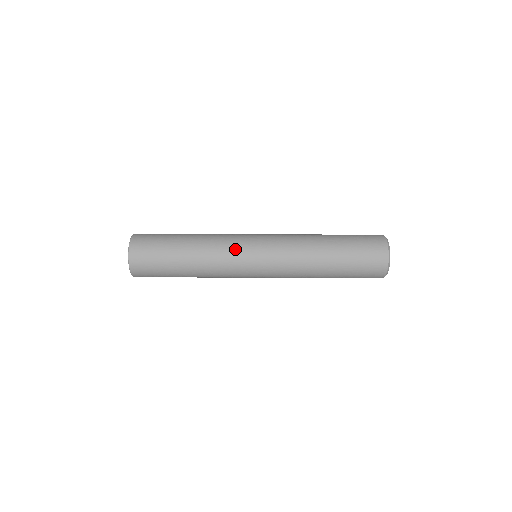
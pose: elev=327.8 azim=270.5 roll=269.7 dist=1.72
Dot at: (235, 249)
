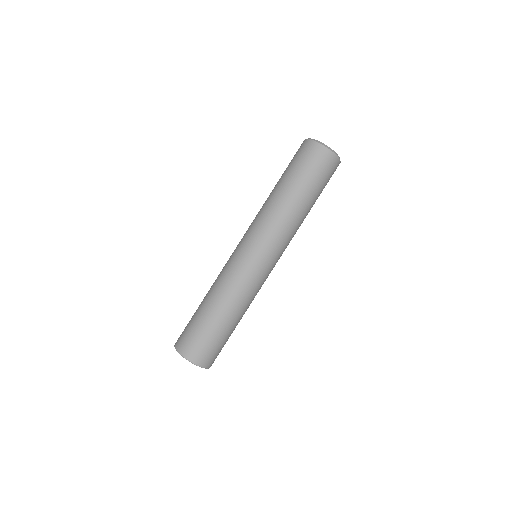
Dot at: occluded
